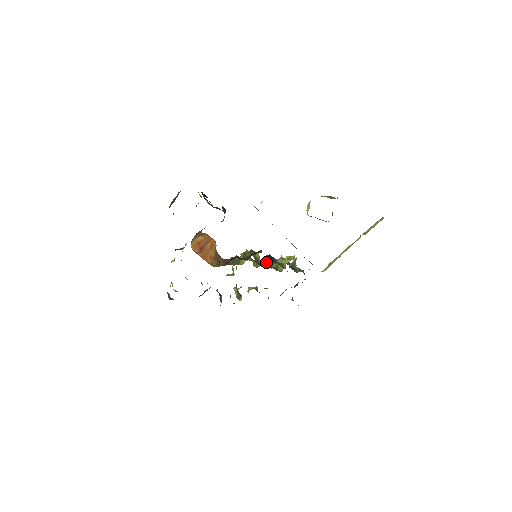
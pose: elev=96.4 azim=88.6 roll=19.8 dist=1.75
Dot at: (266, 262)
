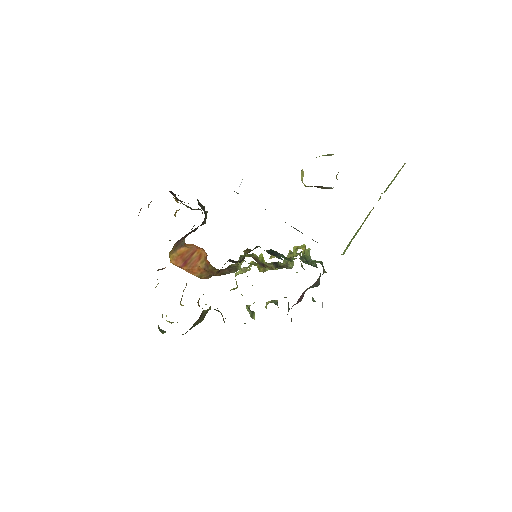
Dot at: (273, 263)
